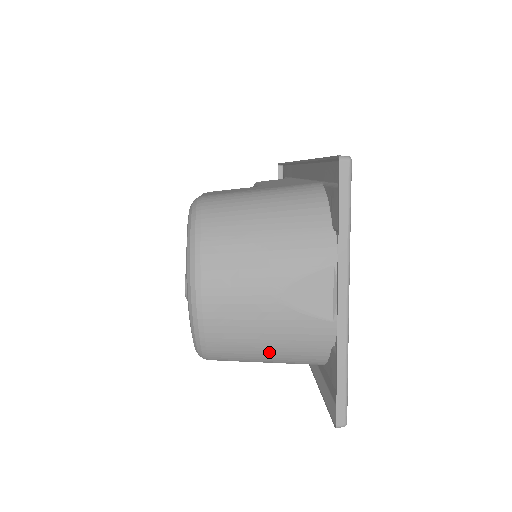
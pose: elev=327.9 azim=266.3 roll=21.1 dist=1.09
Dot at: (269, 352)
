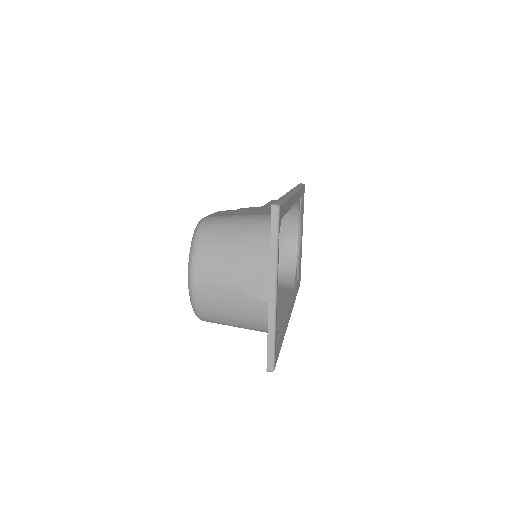
Dot at: (236, 320)
